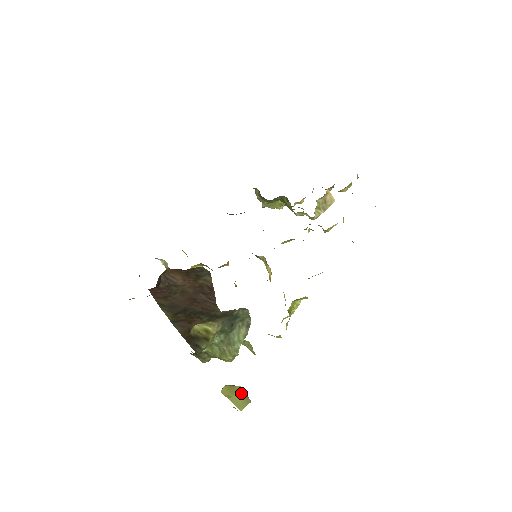
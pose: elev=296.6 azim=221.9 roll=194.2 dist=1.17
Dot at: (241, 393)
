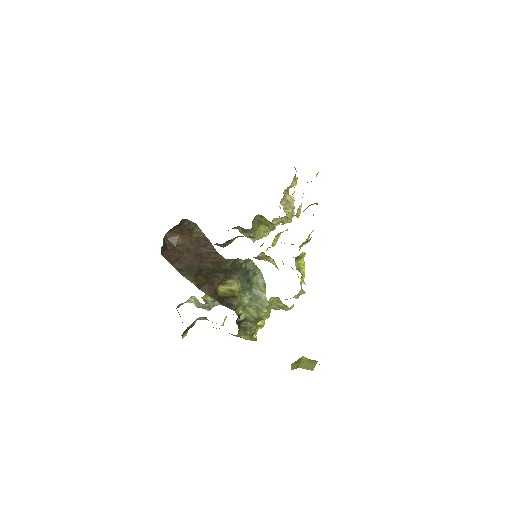
Dot at: (306, 360)
